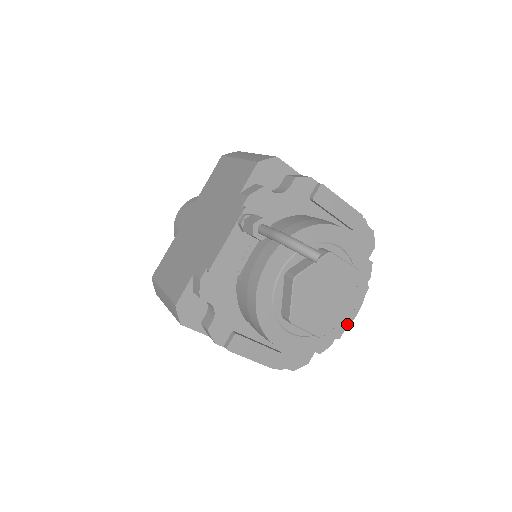
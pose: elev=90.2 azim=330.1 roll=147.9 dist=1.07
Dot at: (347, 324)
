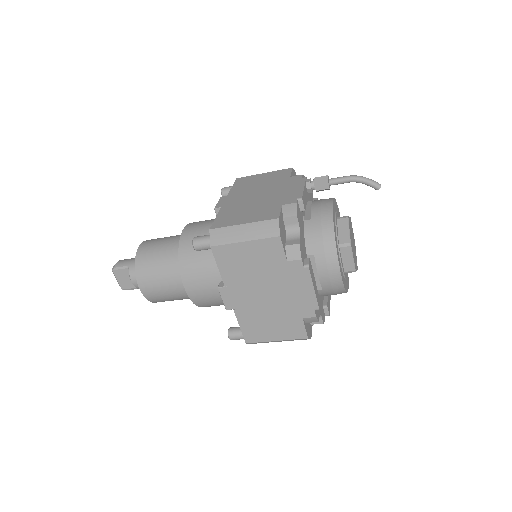
Dot at: (348, 286)
